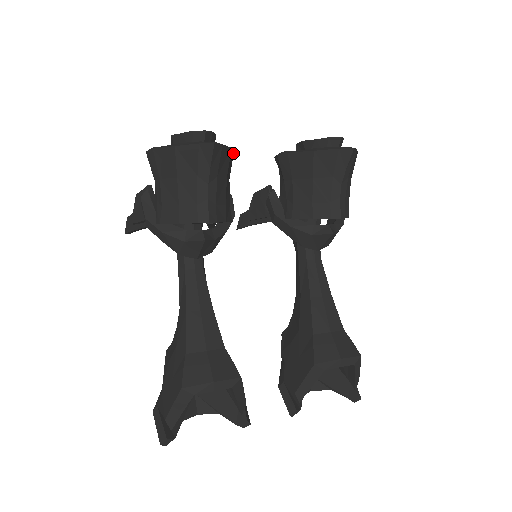
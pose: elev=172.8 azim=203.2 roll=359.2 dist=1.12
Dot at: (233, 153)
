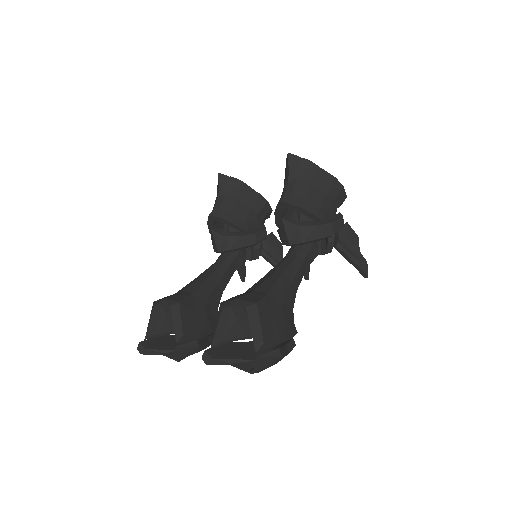
Dot at: (258, 194)
